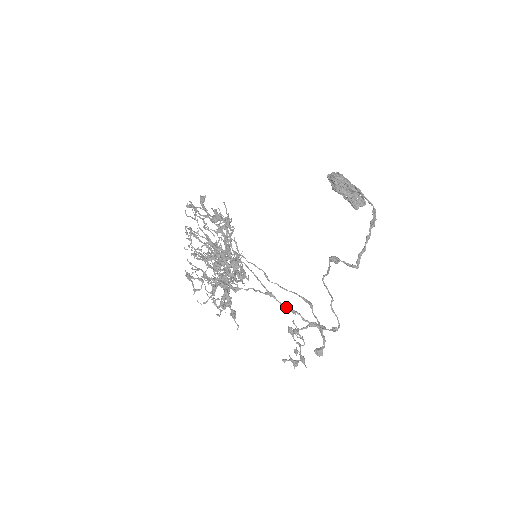
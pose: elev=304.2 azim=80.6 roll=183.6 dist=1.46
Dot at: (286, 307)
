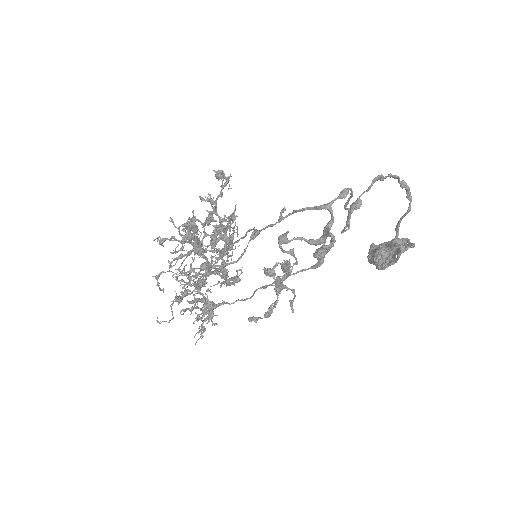
Dot at: (274, 224)
